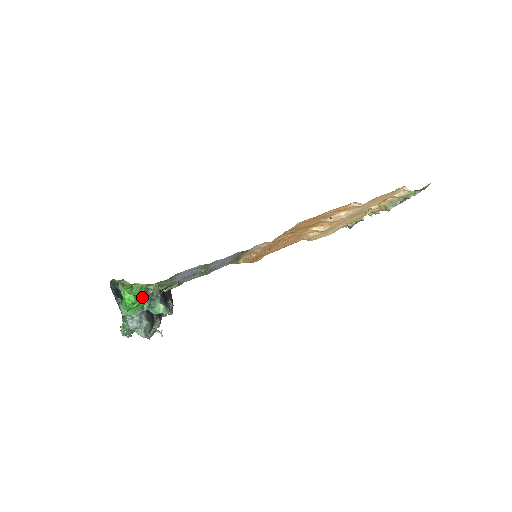
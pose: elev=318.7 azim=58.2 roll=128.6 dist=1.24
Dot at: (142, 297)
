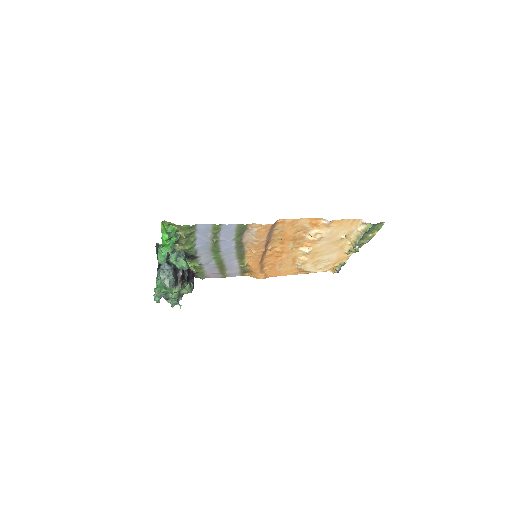
Dot at: (173, 240)
